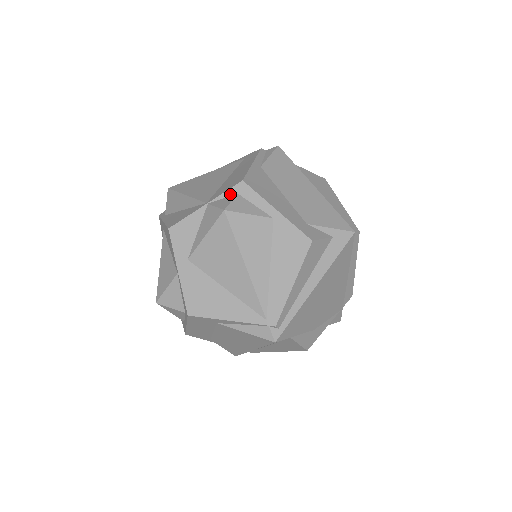
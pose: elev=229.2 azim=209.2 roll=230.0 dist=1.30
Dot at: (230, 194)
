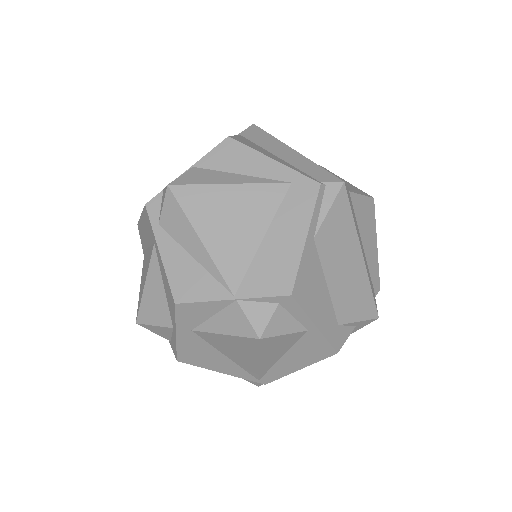
Dot at: (269, 301)
